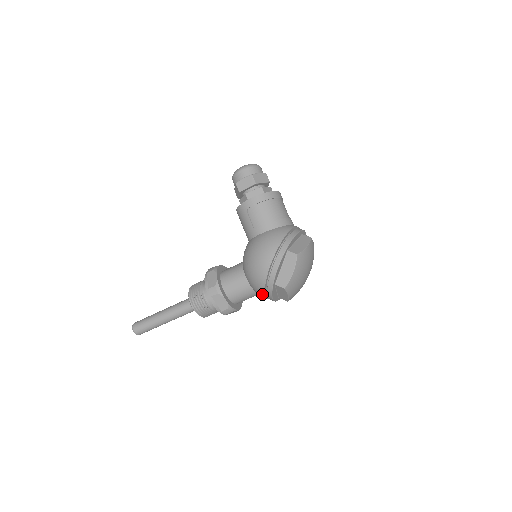
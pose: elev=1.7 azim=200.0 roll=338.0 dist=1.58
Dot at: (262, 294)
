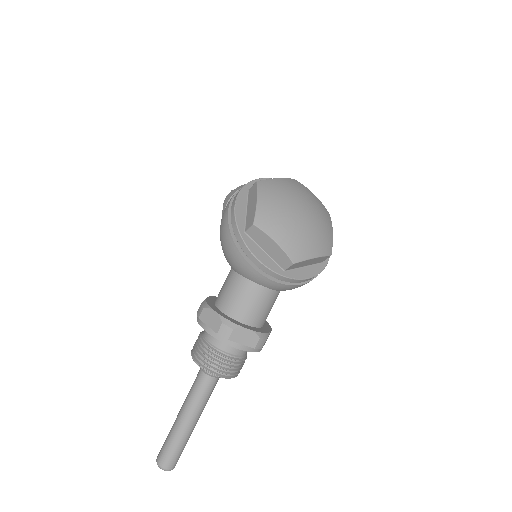
Dot at: (246, 265)
